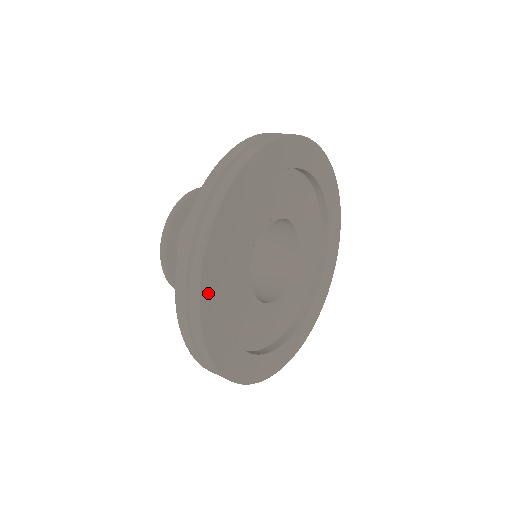
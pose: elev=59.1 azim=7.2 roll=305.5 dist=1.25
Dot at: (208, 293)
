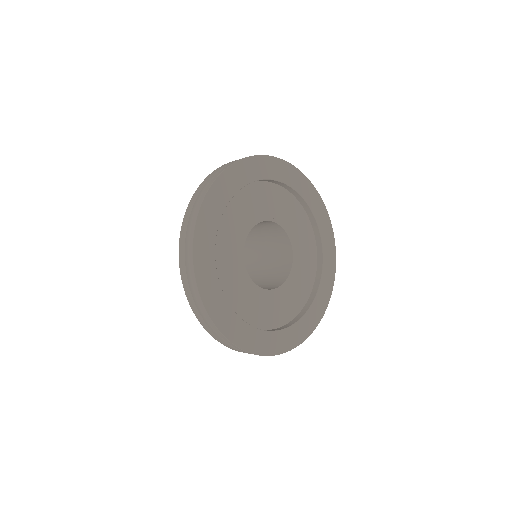
Dot at: (202, 268)
